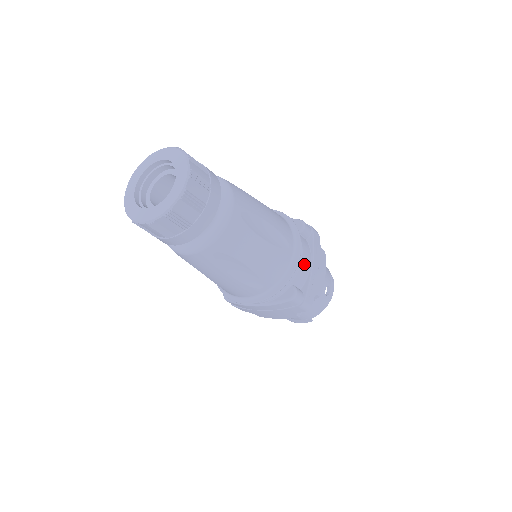
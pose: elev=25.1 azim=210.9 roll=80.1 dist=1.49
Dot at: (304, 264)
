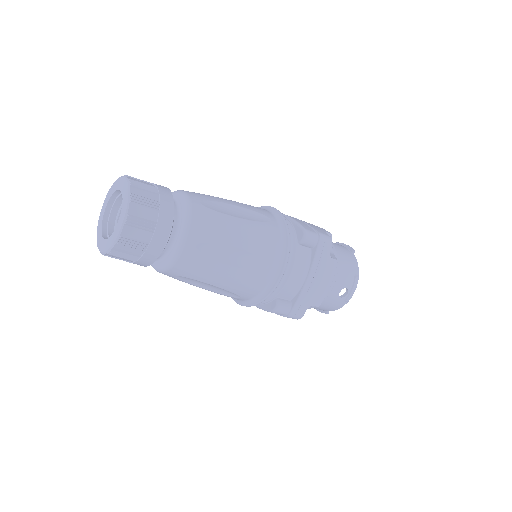
Dot at: (294, 280)
